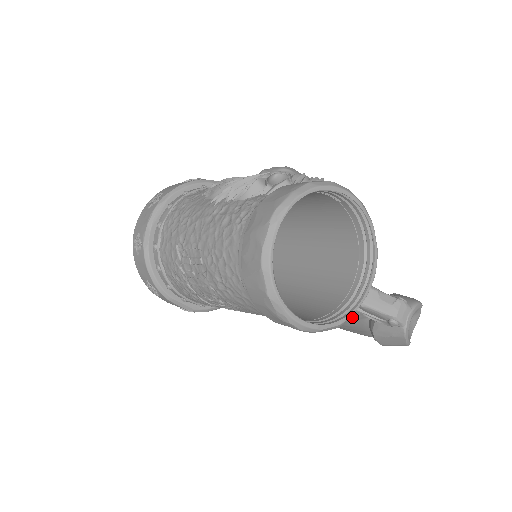
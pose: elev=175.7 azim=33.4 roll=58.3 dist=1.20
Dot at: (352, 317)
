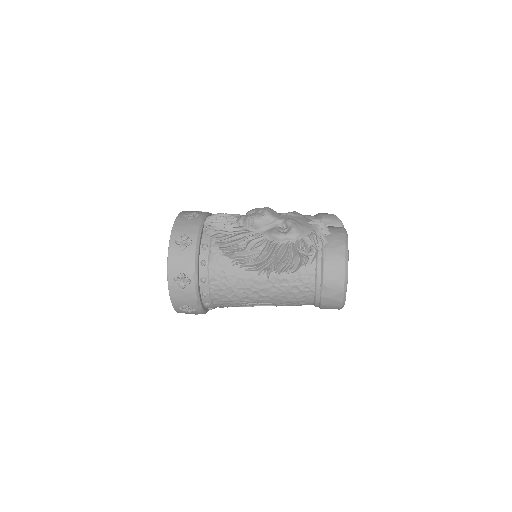
Dot at: occluded
